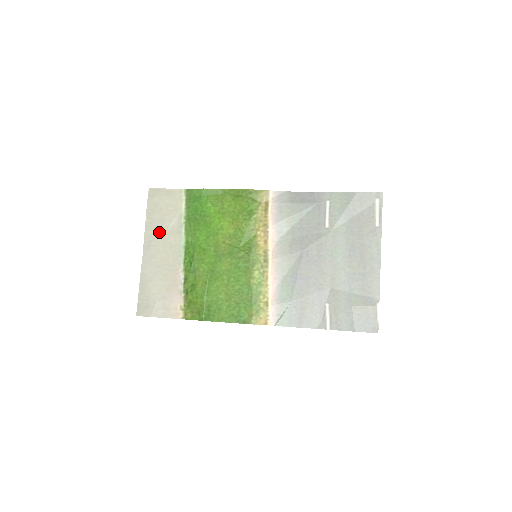
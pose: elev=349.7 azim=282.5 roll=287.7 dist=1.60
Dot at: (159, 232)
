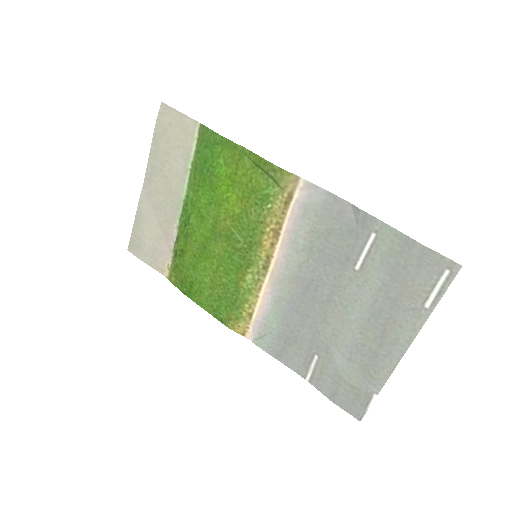
Dot at: (162, 168)
